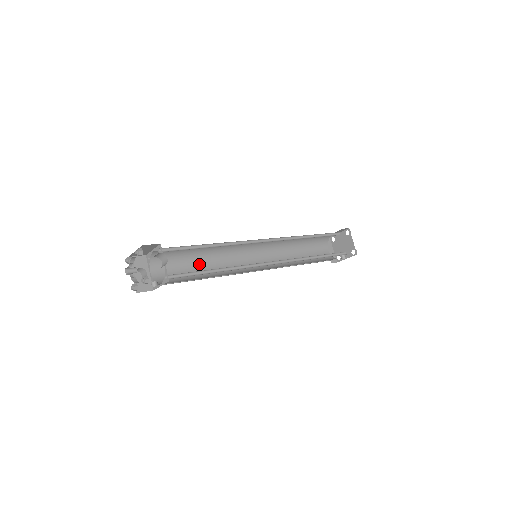
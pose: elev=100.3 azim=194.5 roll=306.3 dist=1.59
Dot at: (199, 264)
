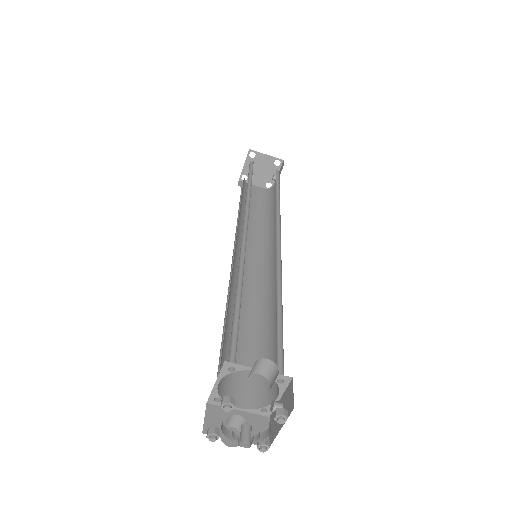
Dot at: (241, 333)
